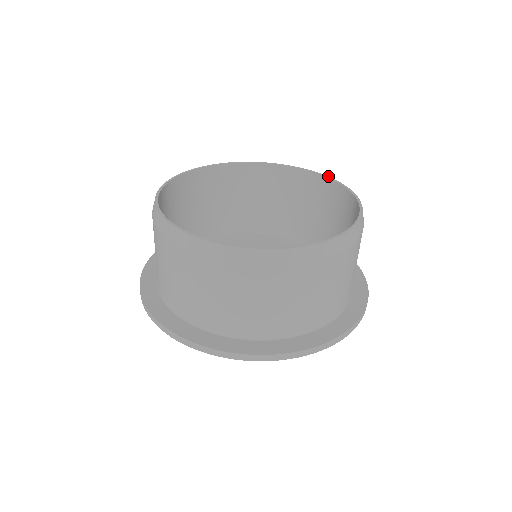
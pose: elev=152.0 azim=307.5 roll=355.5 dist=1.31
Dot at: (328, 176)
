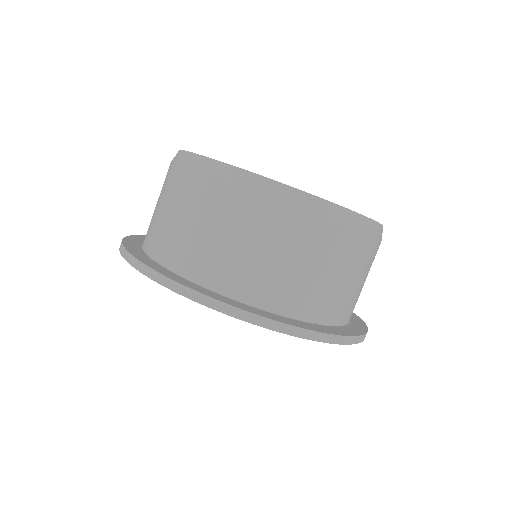
Dot at: occluded
